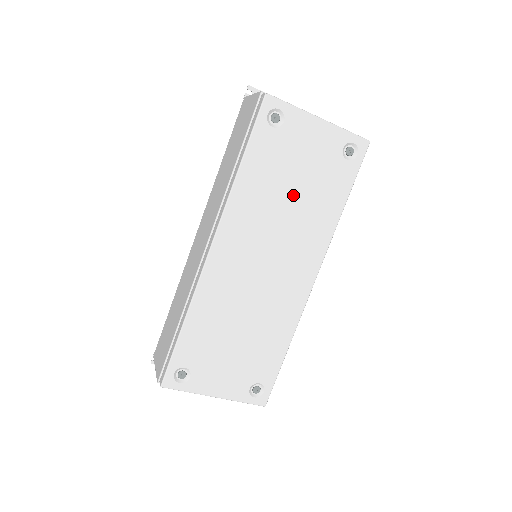
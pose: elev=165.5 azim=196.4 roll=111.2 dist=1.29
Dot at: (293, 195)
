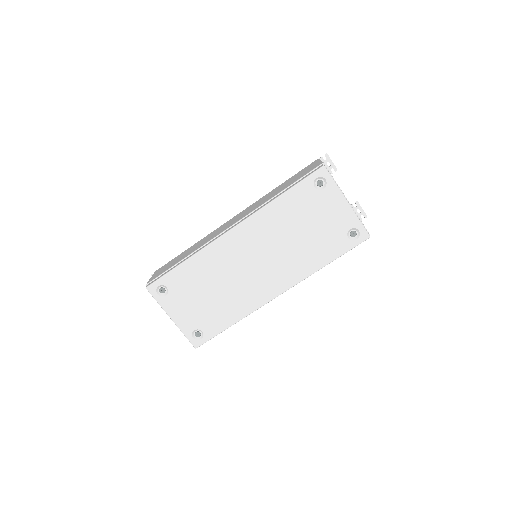
Dot at: (300, 235)
